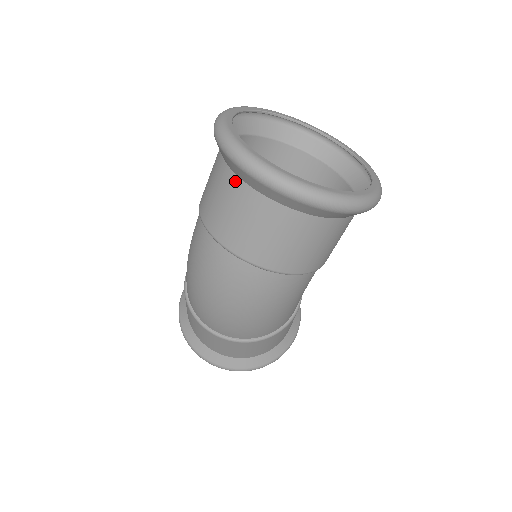
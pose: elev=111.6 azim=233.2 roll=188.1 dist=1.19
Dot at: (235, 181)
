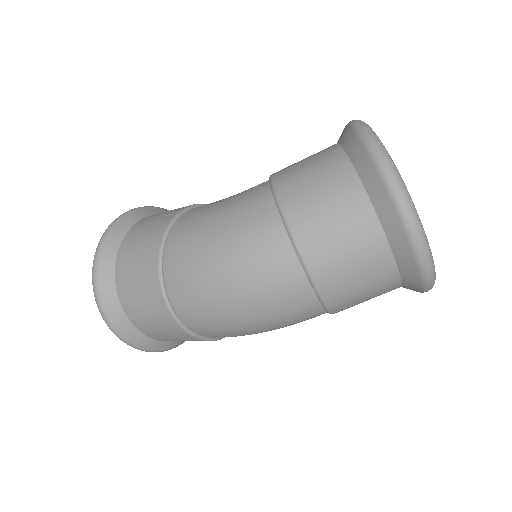
Dot at: (375, 228)
